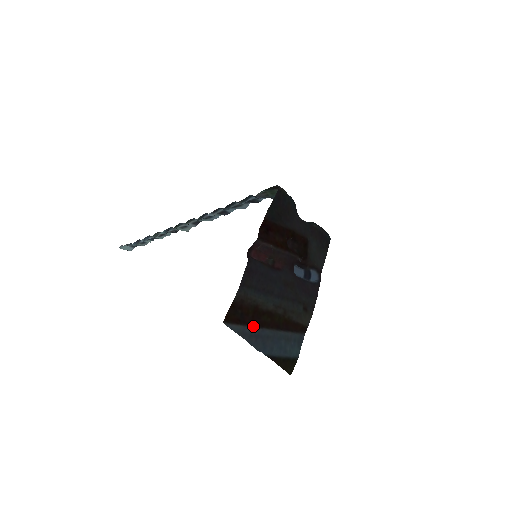
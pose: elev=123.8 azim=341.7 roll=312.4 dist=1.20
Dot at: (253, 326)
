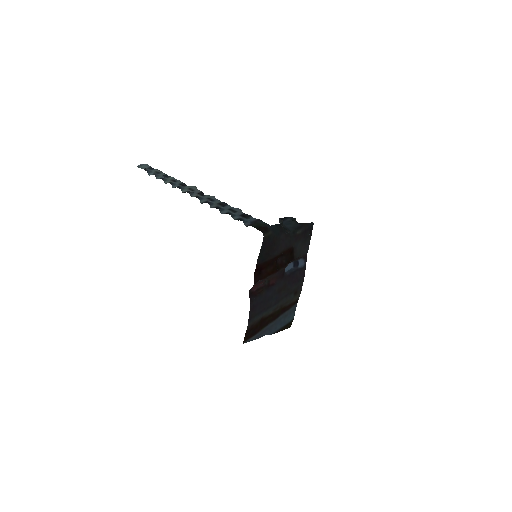
Dot at: (262, 329)
